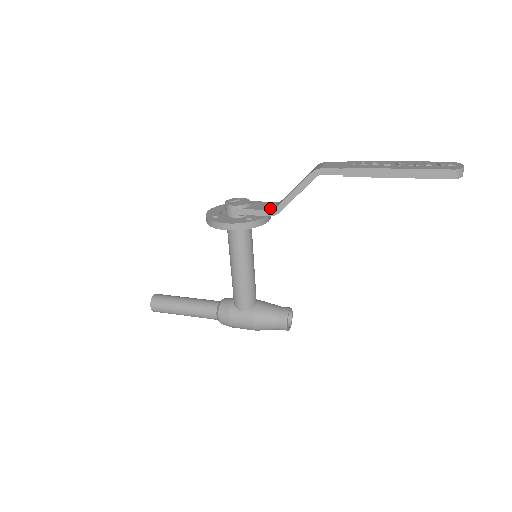
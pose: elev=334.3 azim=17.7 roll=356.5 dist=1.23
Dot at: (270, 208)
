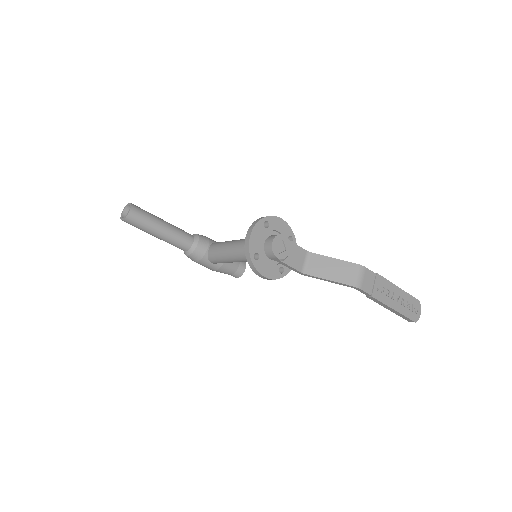
Dot at: (301, 267)
